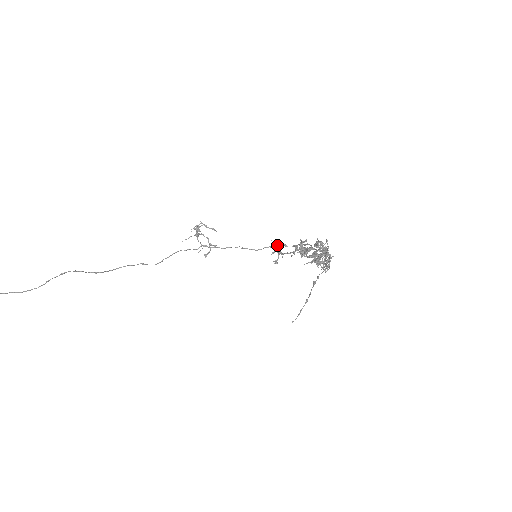
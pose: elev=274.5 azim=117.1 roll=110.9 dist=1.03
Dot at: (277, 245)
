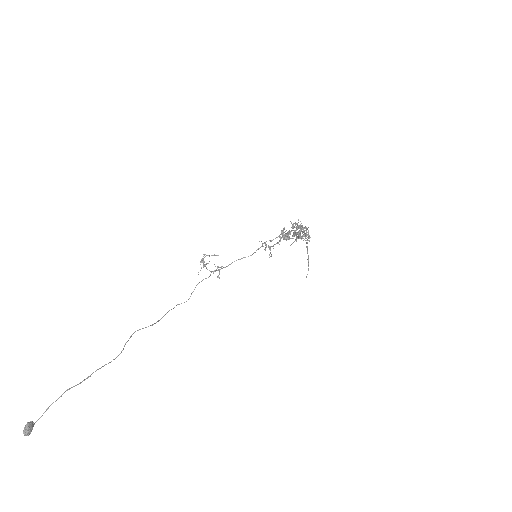
Dot at: occluded
